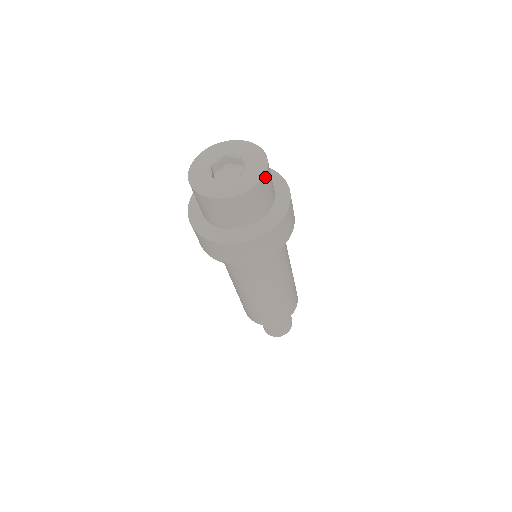
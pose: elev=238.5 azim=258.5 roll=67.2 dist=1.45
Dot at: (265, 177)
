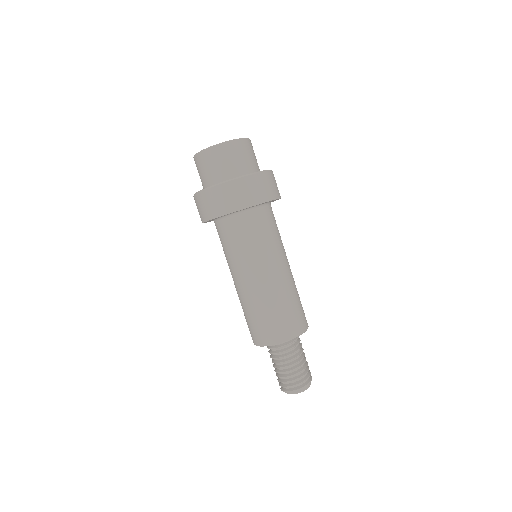
Dot at: (249, 141)
